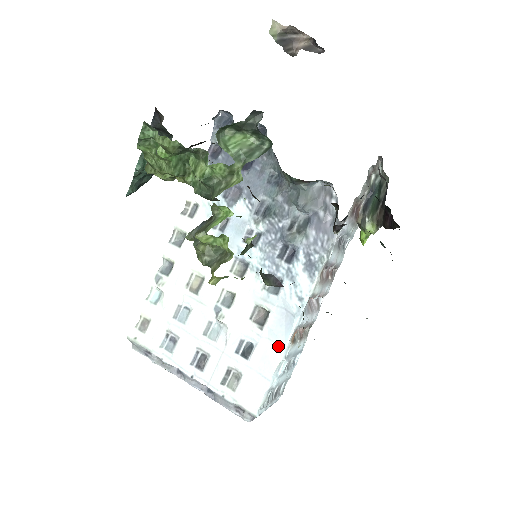
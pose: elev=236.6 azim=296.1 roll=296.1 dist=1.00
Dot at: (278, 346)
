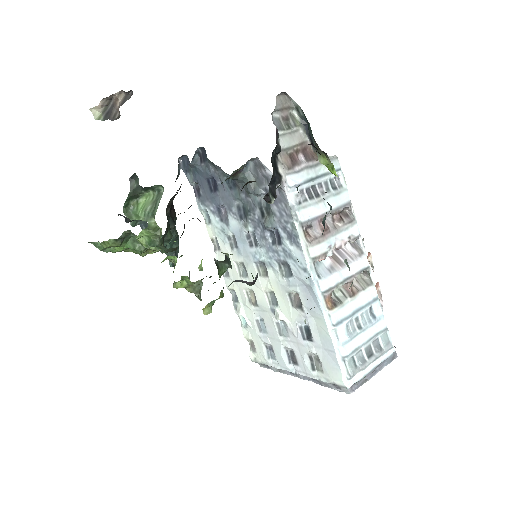
Dot at: (320, 319)
